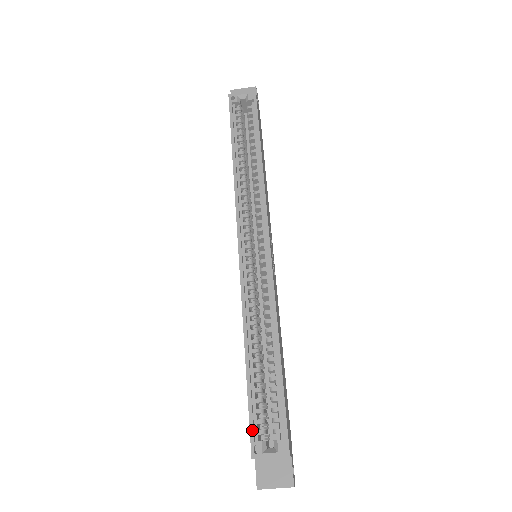
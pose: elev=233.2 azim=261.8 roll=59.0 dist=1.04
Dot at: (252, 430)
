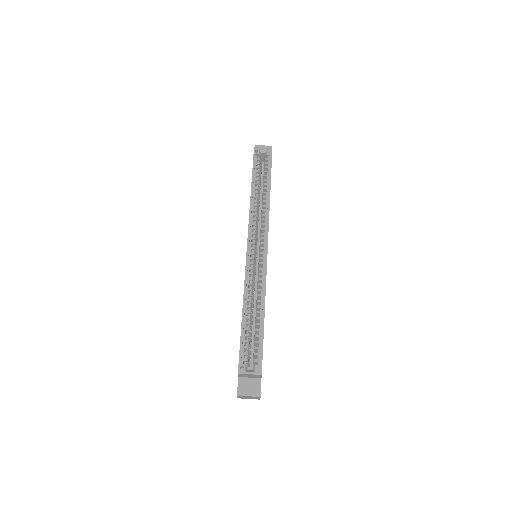
Dot at: (240, 357)
